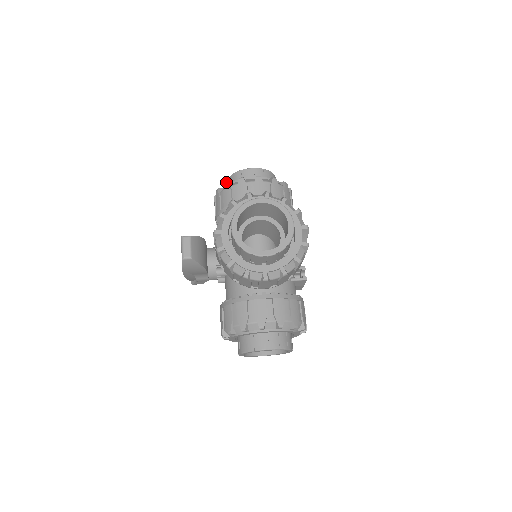
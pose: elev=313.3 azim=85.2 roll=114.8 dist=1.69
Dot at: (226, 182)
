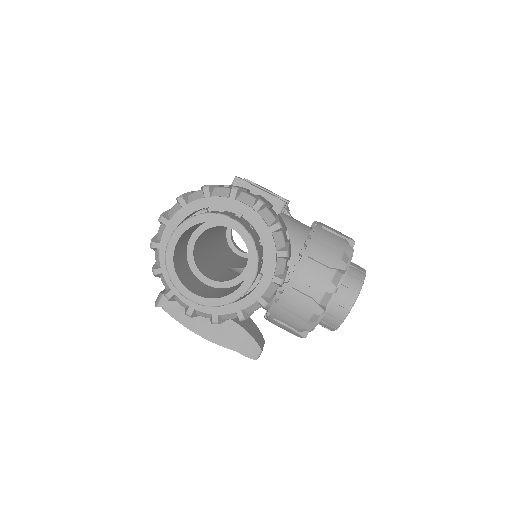
Dot at: occluded
